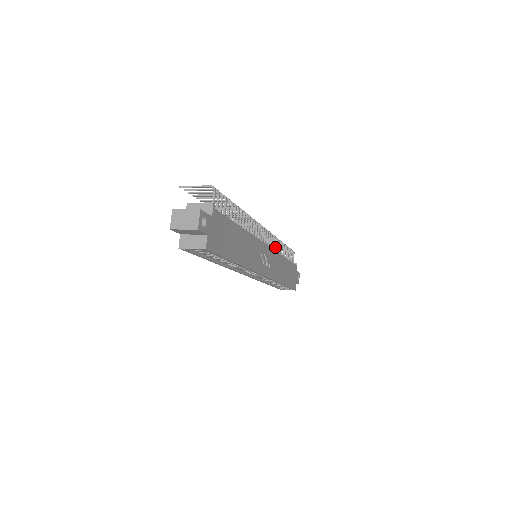
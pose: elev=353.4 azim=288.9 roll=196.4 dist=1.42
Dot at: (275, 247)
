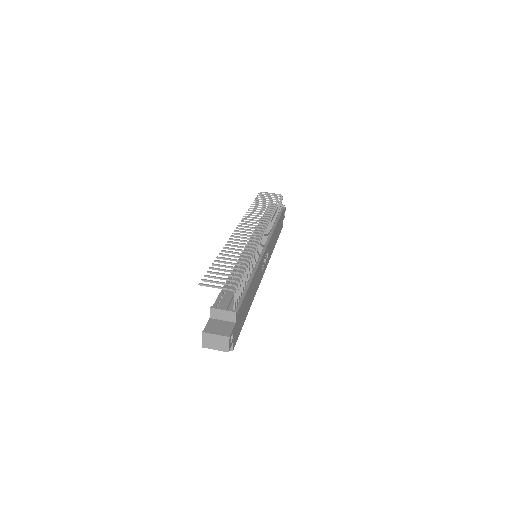
Dot at: (270, 228)
